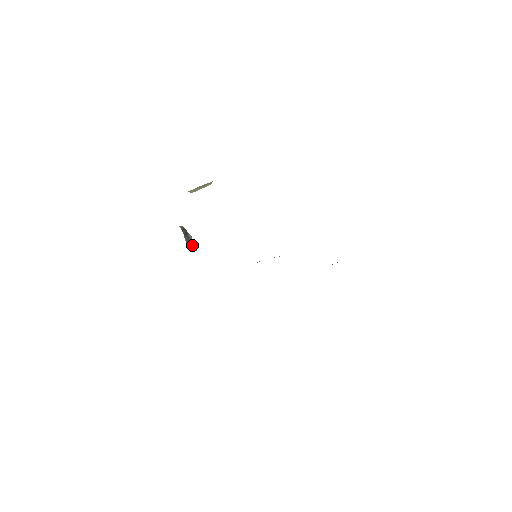
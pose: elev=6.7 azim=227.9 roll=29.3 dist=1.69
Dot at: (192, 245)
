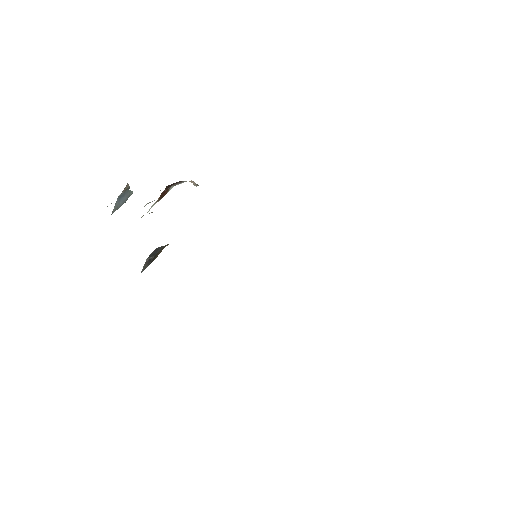
Dot at: occluded
